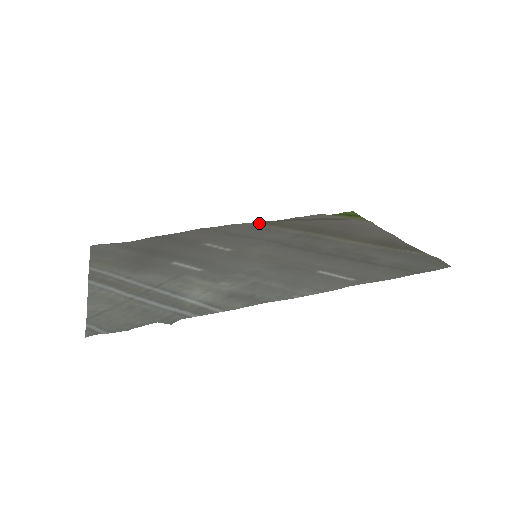
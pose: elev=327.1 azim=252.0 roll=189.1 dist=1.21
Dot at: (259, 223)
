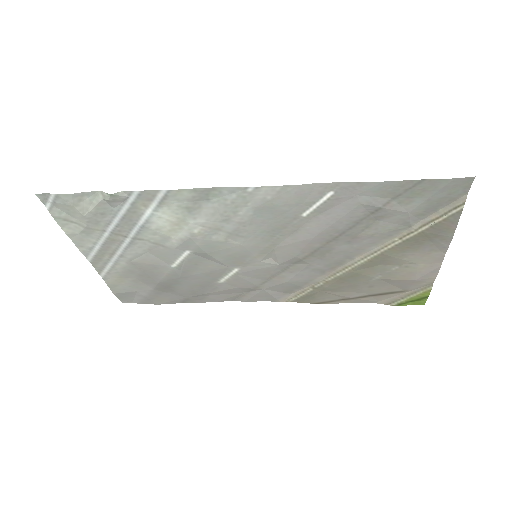
Dot at: (296, 300)
